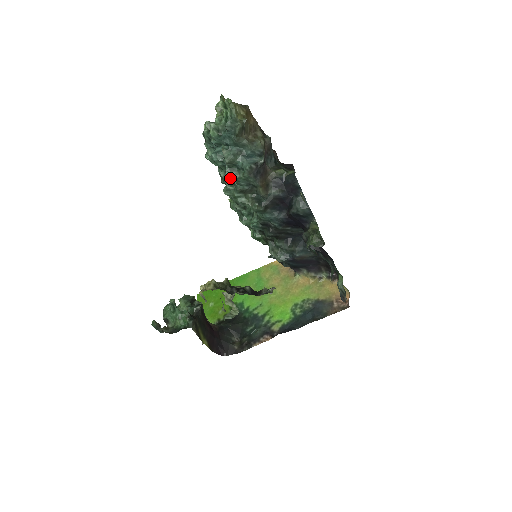
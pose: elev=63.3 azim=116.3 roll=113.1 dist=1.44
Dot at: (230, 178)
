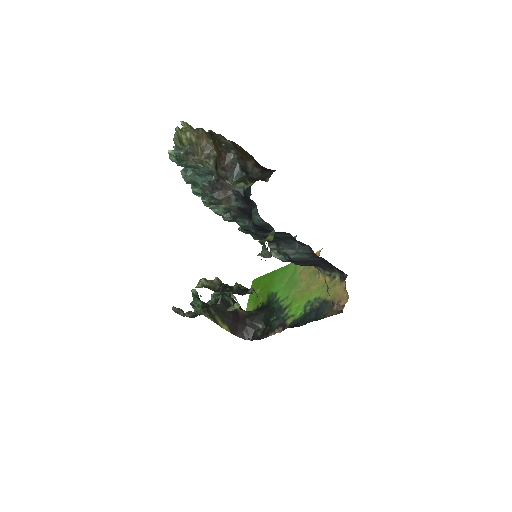
Dot at: (197, 194)
